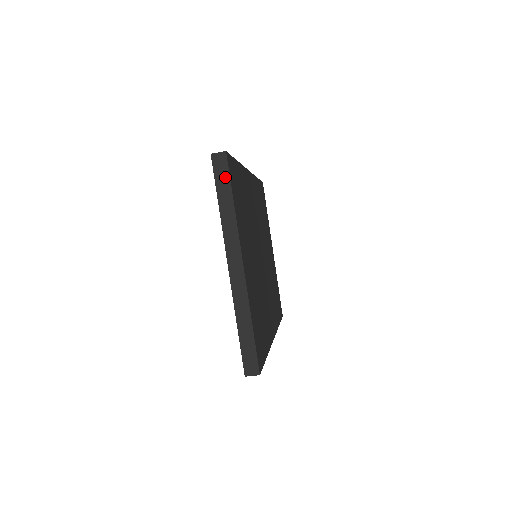
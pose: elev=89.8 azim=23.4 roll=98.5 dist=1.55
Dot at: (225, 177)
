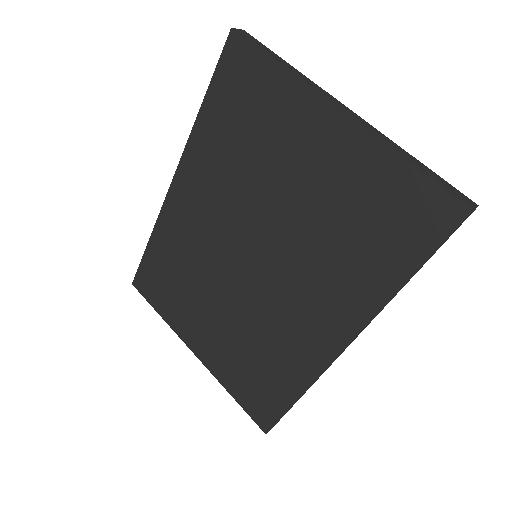
Dot at: (261, 45)
